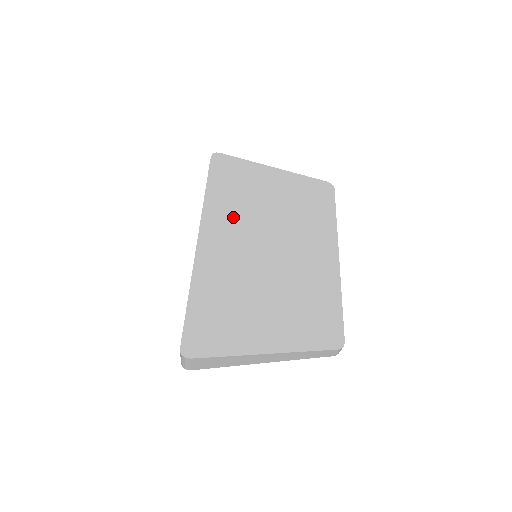
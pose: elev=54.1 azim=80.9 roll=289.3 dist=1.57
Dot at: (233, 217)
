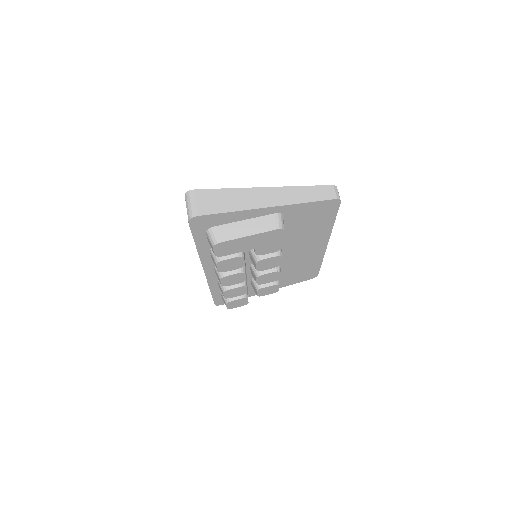
Dot at: occluded
